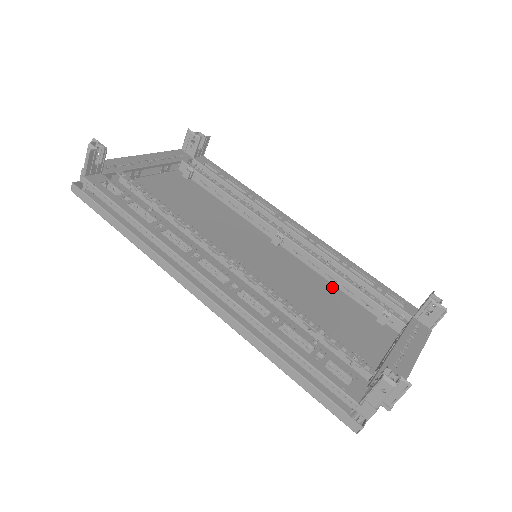
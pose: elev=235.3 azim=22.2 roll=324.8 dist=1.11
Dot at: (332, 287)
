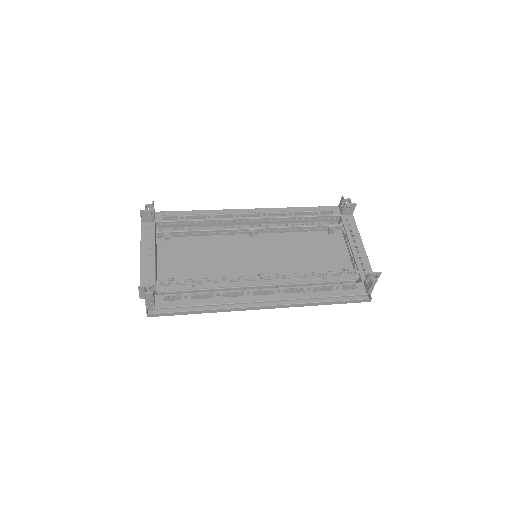
Dot at: (297, 234)
